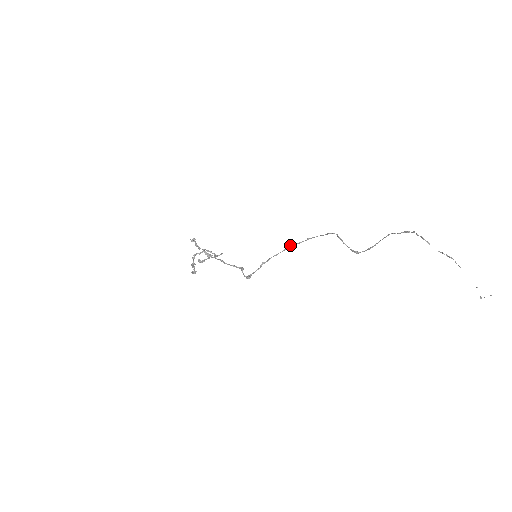
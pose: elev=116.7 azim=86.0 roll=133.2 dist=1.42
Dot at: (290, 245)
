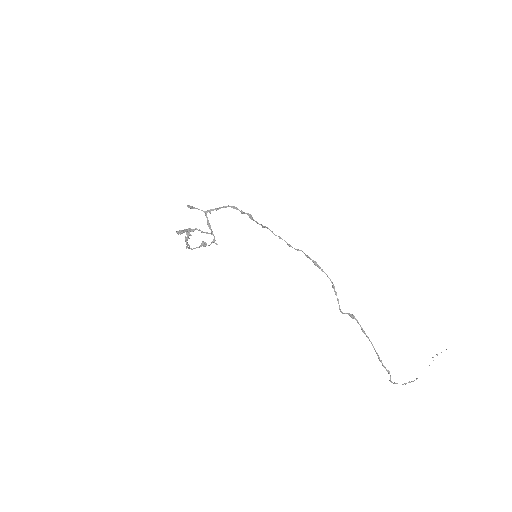
Dot at: occluded
